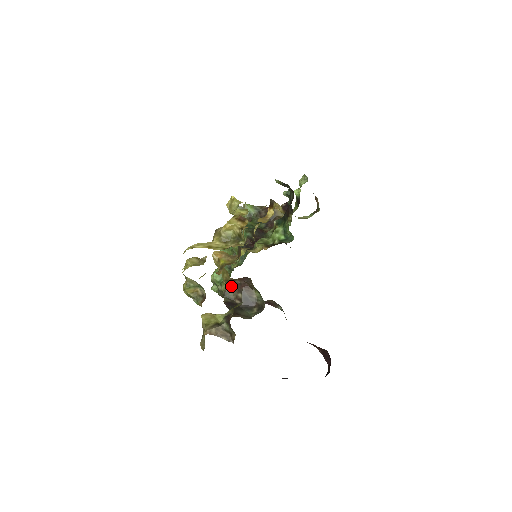
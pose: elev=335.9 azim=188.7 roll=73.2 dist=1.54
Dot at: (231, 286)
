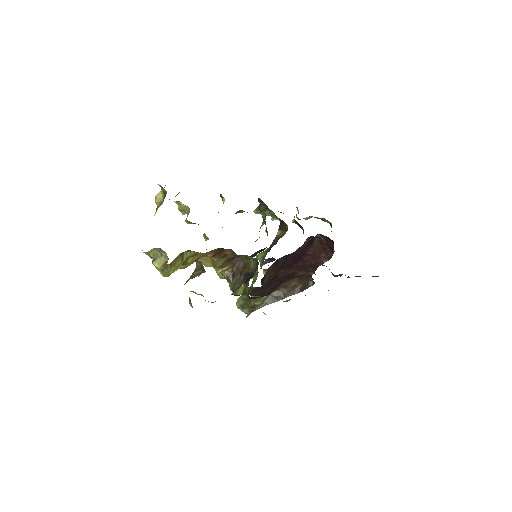
Dot at: (234, 280)
